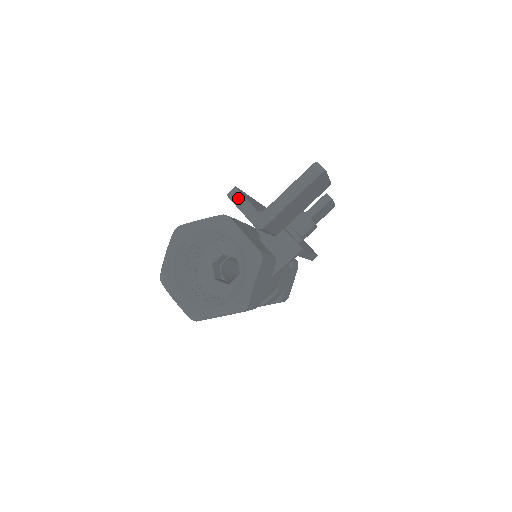
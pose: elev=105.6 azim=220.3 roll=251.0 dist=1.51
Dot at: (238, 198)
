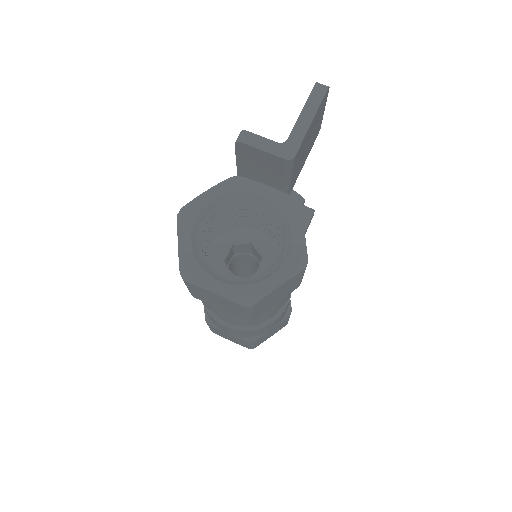
Dot at: (251, 138)
